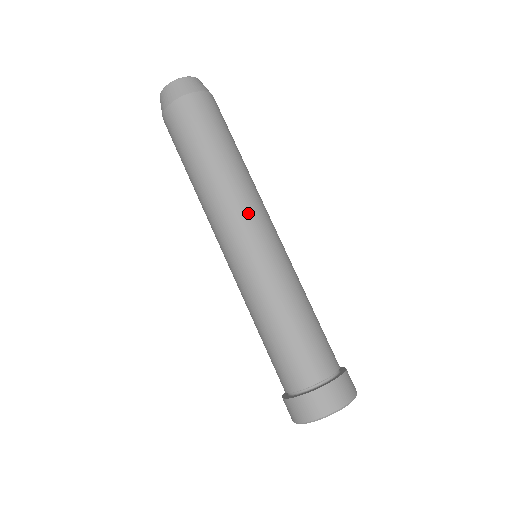
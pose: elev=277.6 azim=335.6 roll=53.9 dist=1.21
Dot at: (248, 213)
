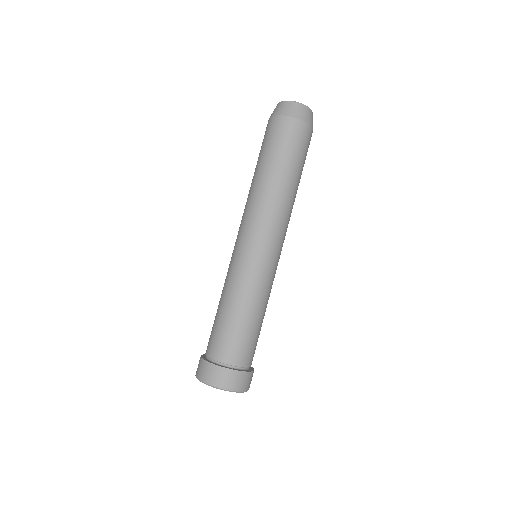
Dot at: (263, 224)
